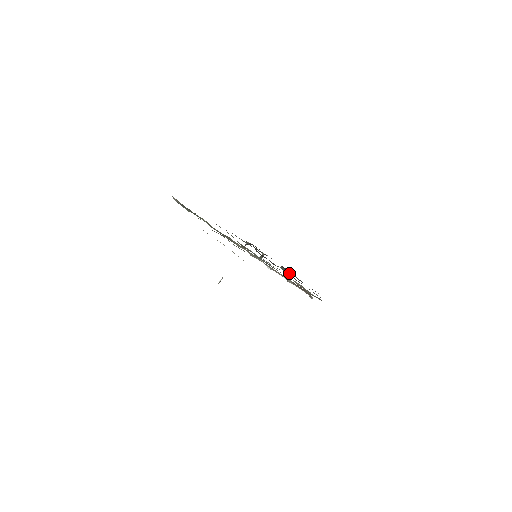
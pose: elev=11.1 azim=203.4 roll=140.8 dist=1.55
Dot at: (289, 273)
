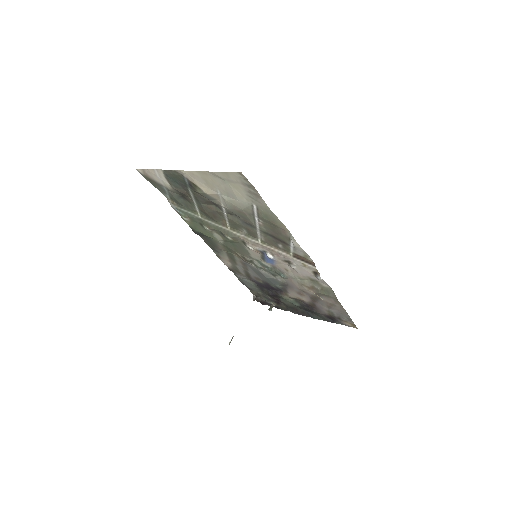
Dot at: (299, 301)
